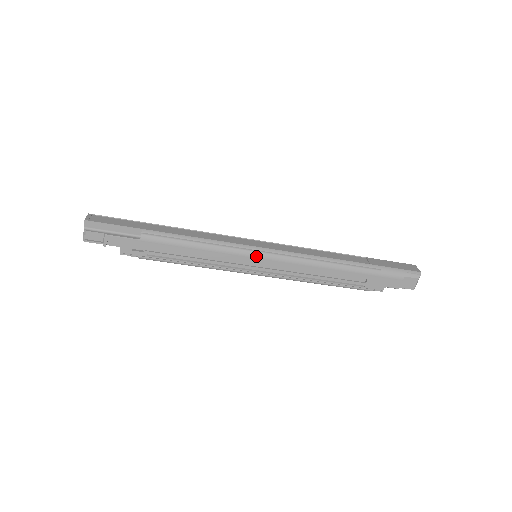
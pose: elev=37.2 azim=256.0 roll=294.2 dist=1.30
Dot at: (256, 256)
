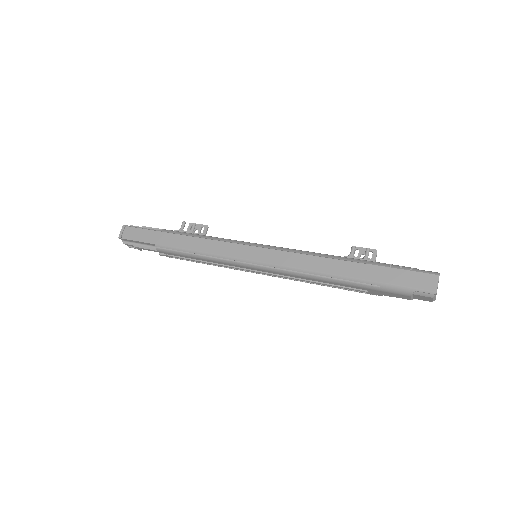
Dot at: (247, 266)
